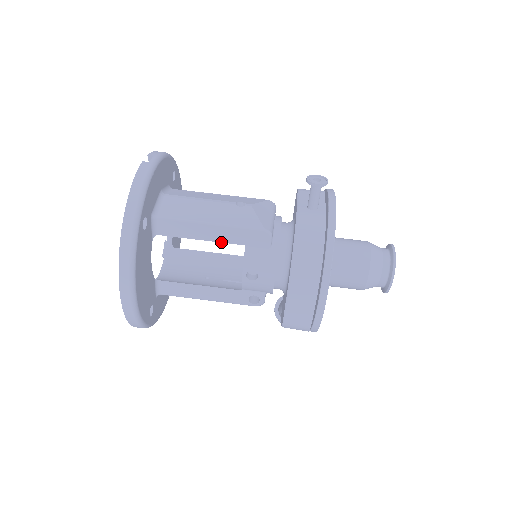
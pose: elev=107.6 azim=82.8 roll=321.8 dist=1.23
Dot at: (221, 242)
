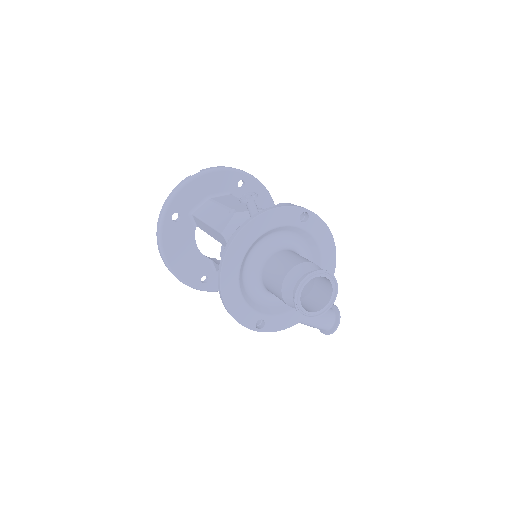
Dot at: (214, 238)
